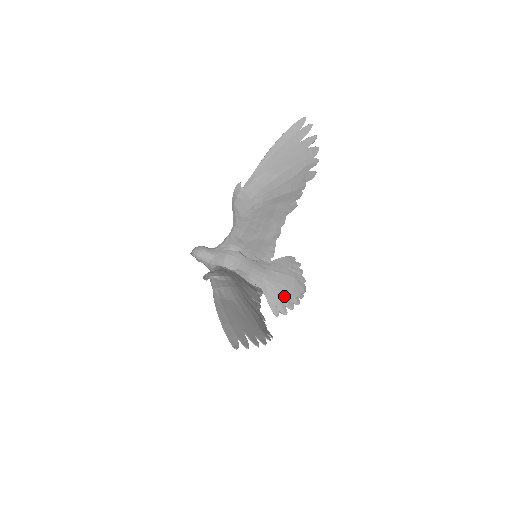
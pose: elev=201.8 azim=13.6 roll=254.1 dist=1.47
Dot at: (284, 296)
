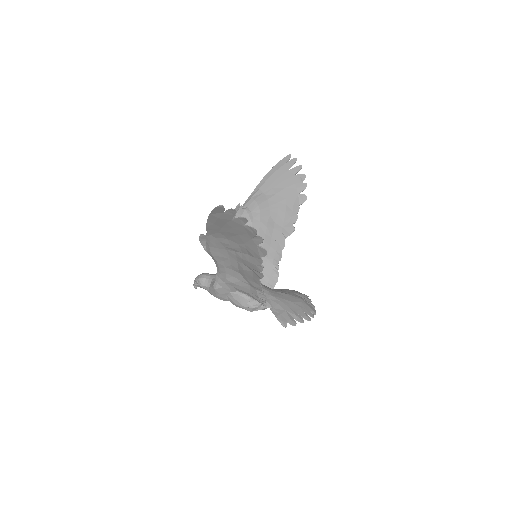
Dot at: (291, 309)
